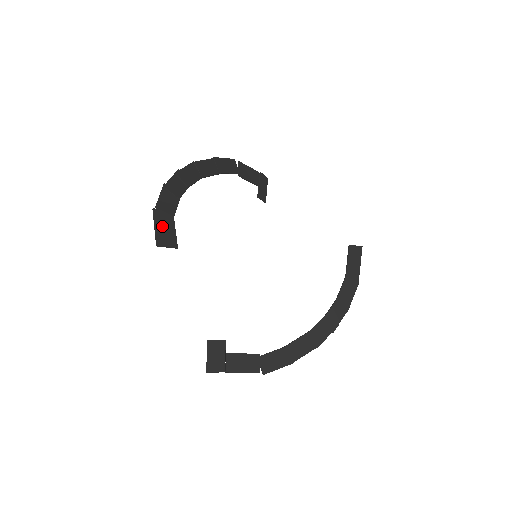
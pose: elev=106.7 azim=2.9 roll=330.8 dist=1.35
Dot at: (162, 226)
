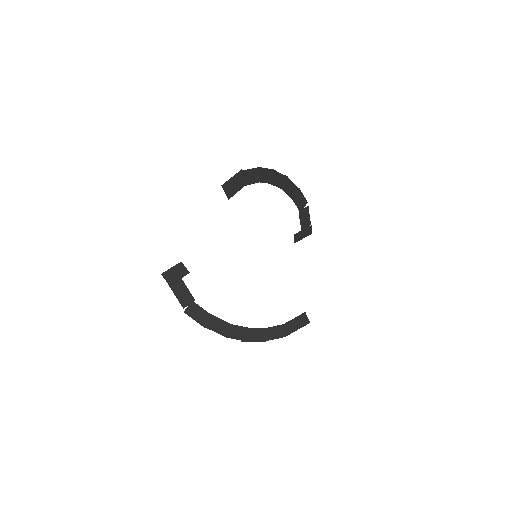
Dot at: (235, 182)
